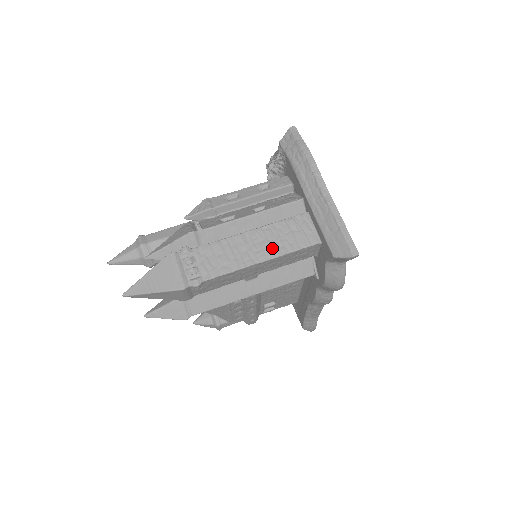
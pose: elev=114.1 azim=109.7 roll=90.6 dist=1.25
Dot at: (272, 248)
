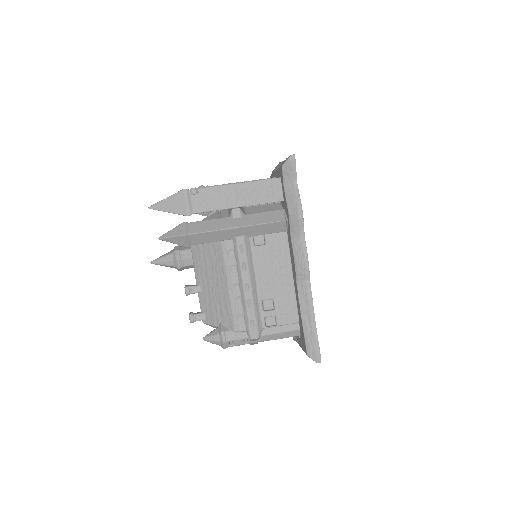
Dot at: occluded
